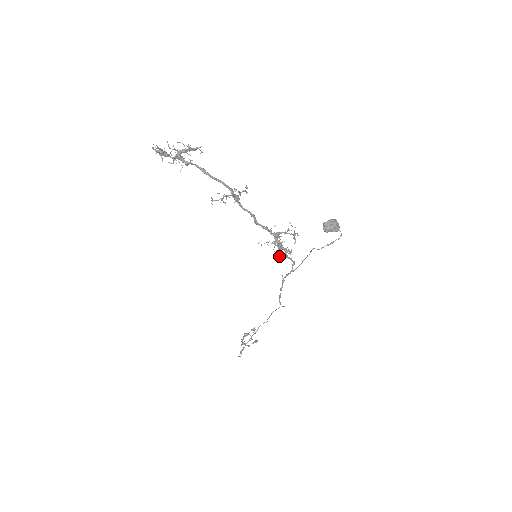
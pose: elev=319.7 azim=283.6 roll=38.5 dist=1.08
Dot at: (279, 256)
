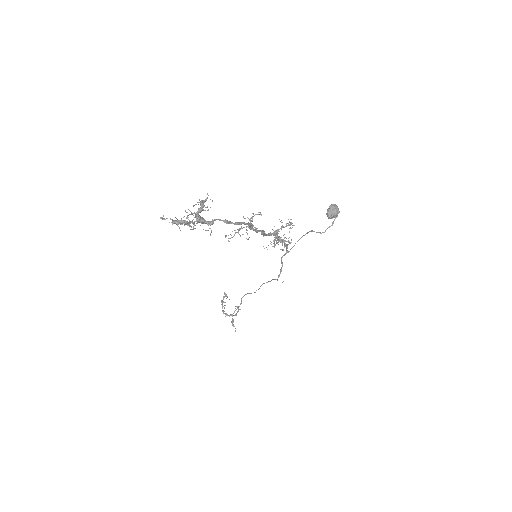
Dot at: (282, 250)
